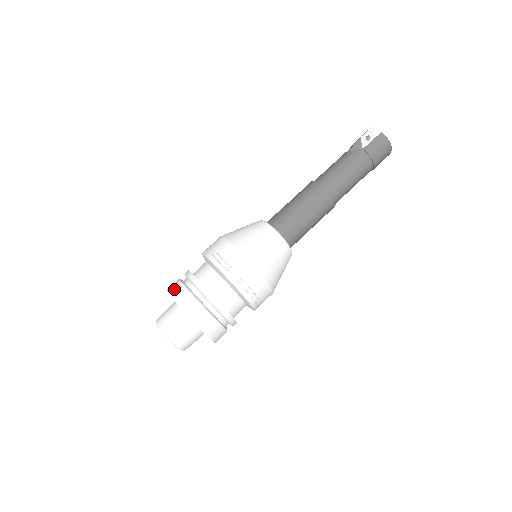
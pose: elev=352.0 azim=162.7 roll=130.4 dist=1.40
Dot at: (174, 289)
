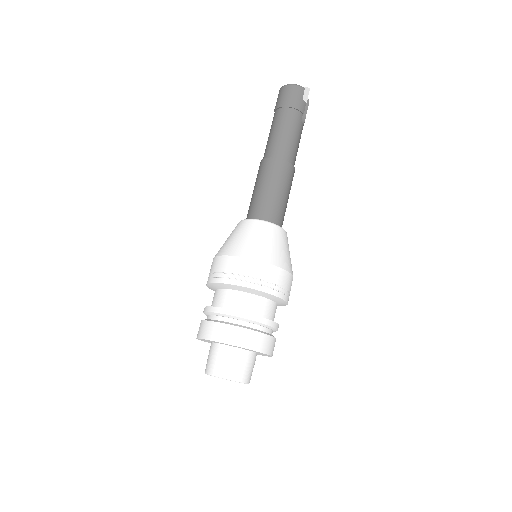
Dot at: occluded
